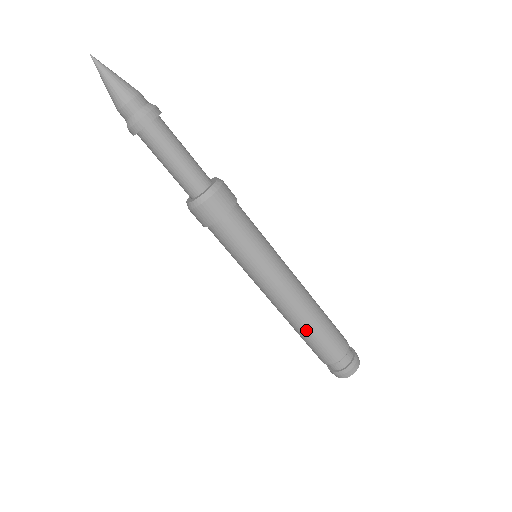
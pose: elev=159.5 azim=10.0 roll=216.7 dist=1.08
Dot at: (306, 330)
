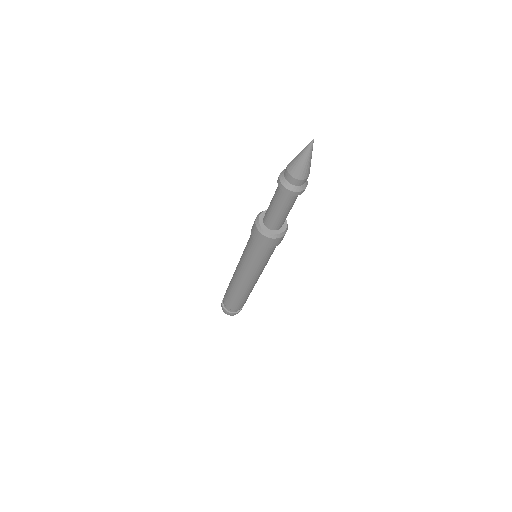
Dot at: (233, 292)
